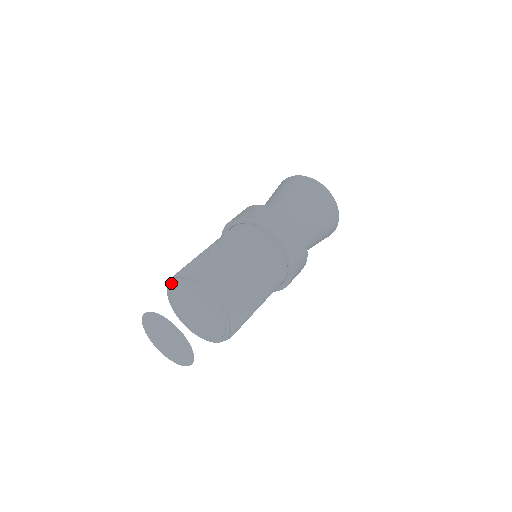
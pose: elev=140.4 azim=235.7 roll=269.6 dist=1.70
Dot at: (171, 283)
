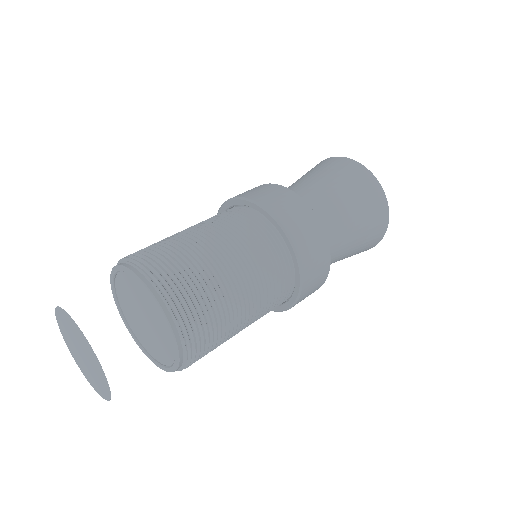
Dot at: (112, 272)
